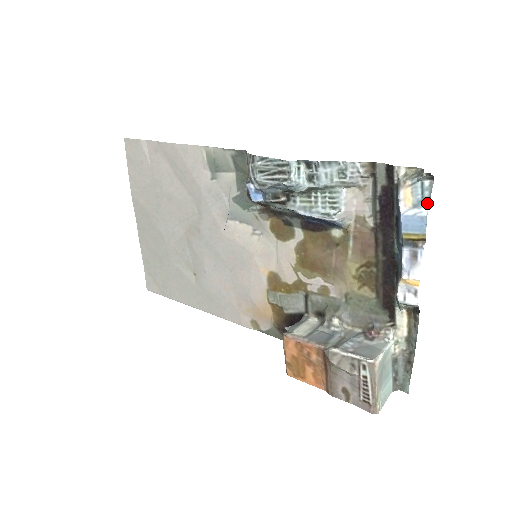
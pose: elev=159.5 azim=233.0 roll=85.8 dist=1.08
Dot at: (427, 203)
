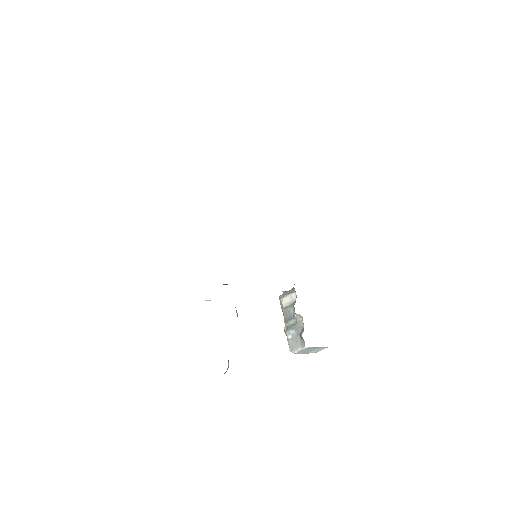
Dot at: occluded
